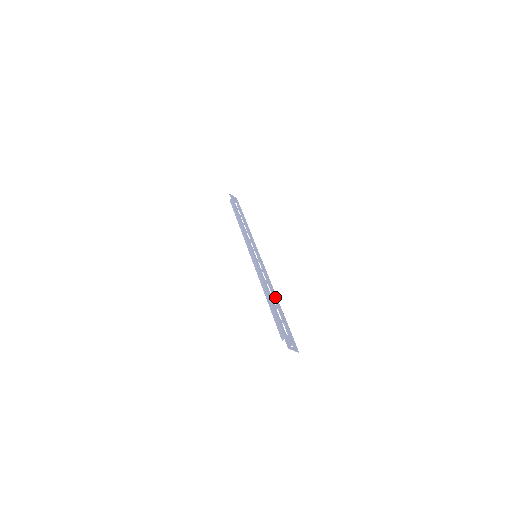
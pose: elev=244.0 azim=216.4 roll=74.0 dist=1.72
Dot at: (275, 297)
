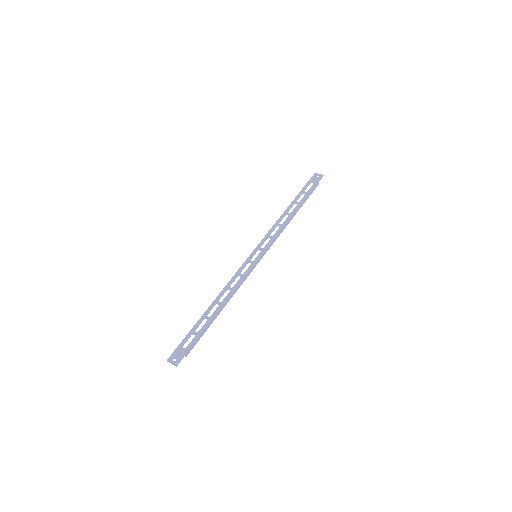
Dot at: (220, 306)
